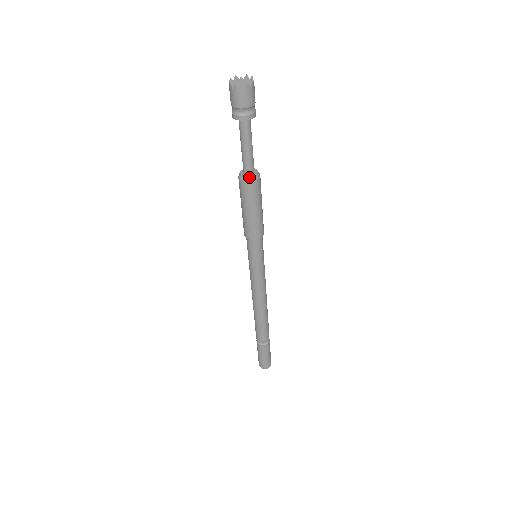
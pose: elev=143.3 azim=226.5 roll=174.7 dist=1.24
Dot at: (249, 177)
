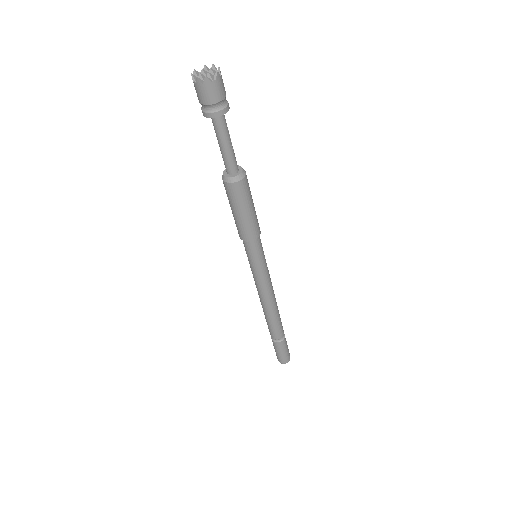
Dot at: (238, 176)
